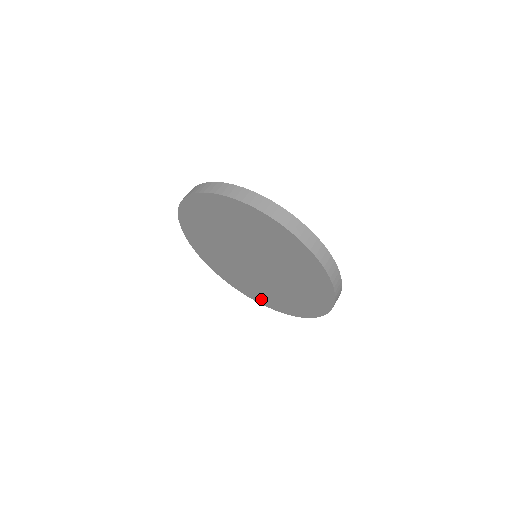
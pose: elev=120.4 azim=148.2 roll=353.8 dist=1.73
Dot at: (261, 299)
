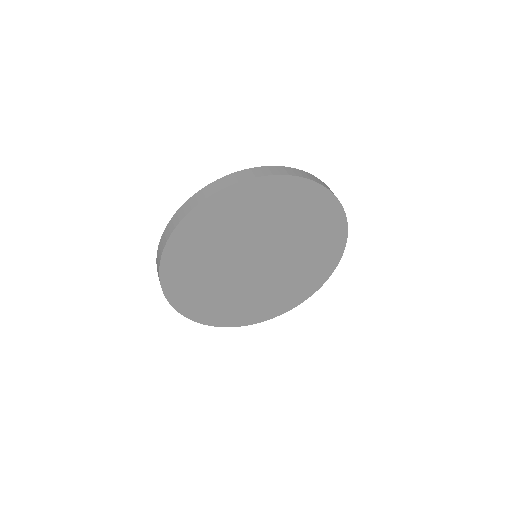
Dot at: (214, 316)
